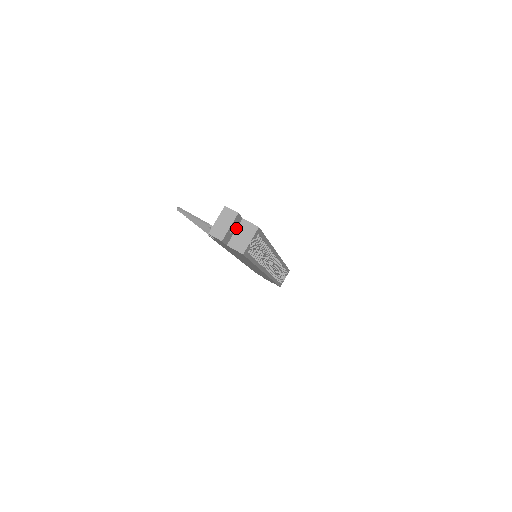
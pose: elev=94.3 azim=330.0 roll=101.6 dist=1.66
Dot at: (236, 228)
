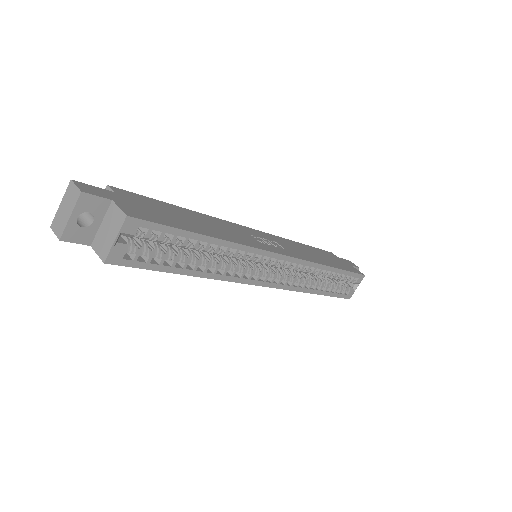
Dot at: (103, 217)
